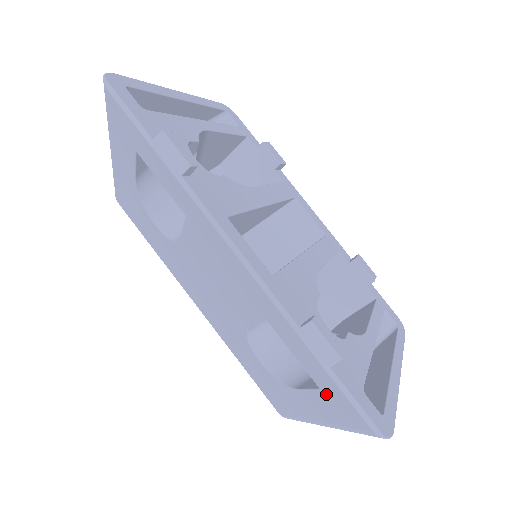
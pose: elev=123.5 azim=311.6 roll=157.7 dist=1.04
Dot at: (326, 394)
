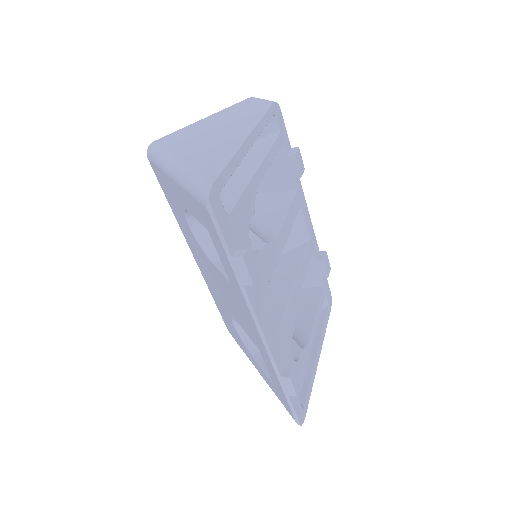
Dot at: (277, 390)
